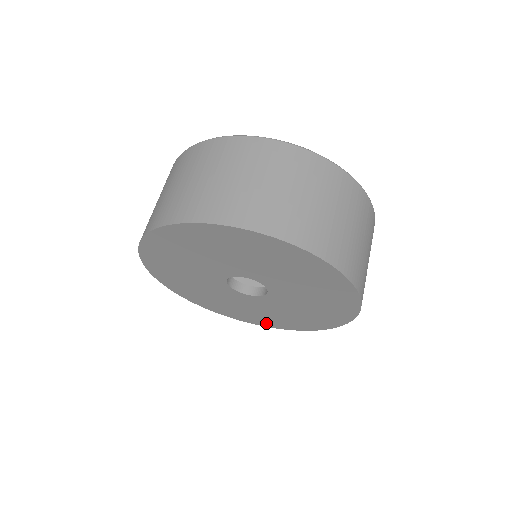
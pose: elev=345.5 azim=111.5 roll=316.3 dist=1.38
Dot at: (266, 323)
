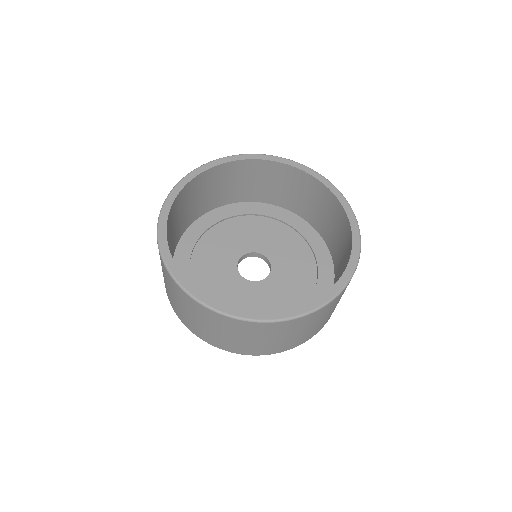
Dot at: occluded
